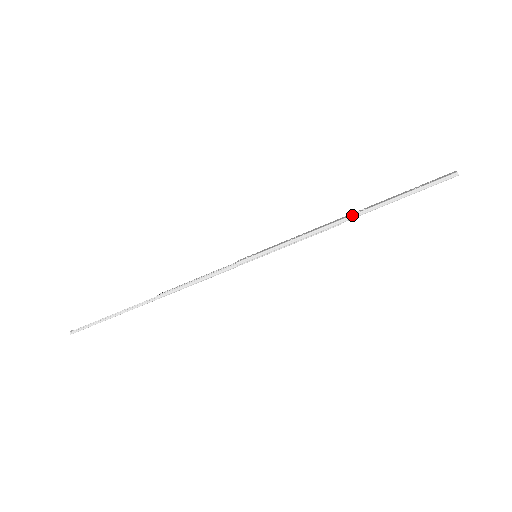
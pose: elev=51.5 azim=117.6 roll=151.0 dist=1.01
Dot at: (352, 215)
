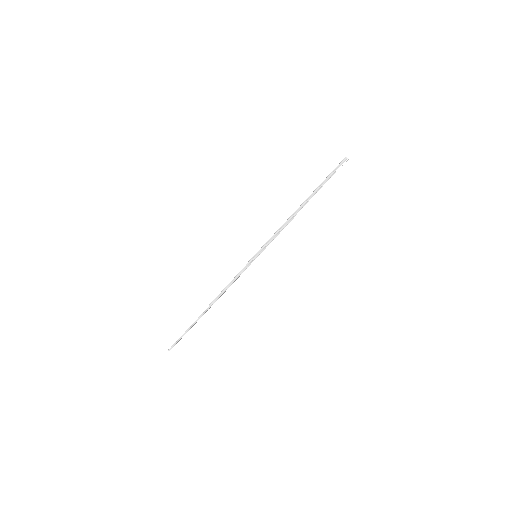
Dot at: (298, 208)
